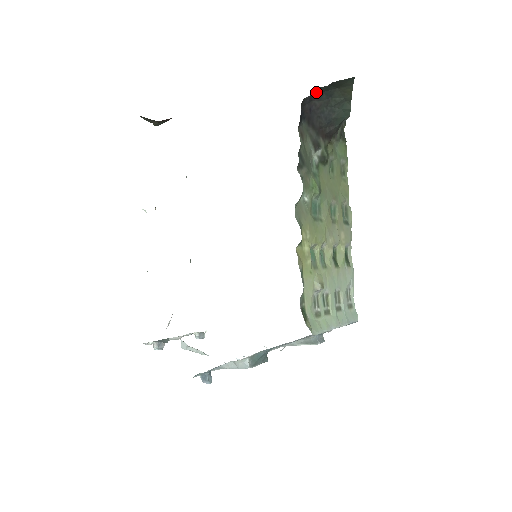
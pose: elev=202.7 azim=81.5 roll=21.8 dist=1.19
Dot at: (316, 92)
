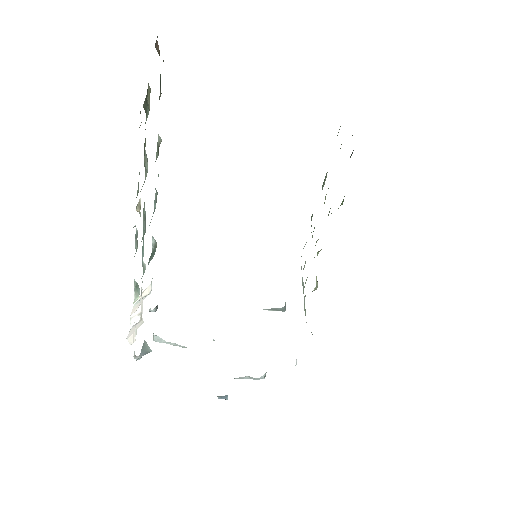
Dot at: occluded
